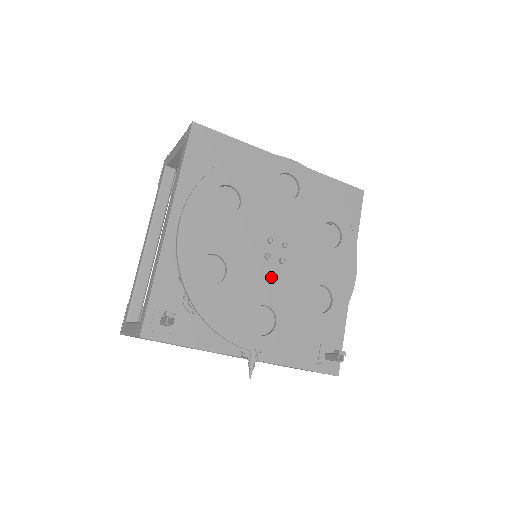
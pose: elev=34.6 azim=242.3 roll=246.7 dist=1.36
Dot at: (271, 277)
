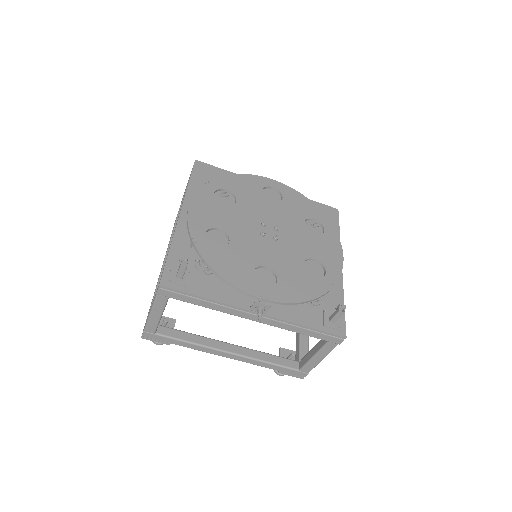
Dot at: (268, 248)
